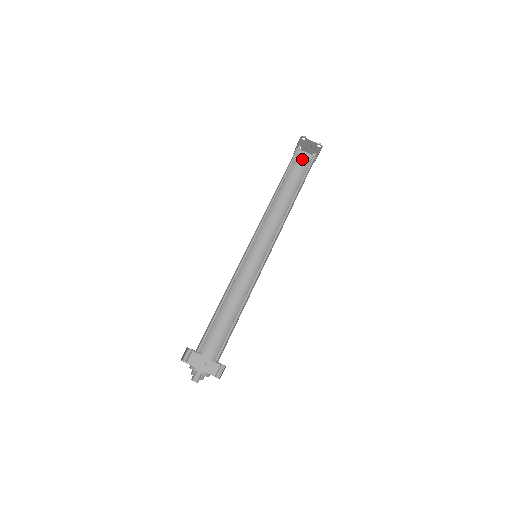
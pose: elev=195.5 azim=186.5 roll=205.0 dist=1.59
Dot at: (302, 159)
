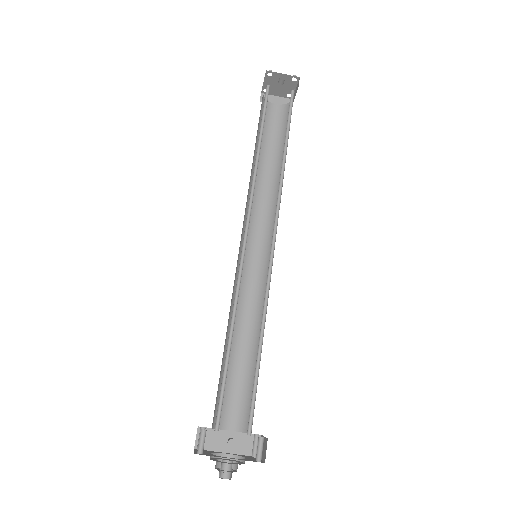
Dot at: (274, 106)
